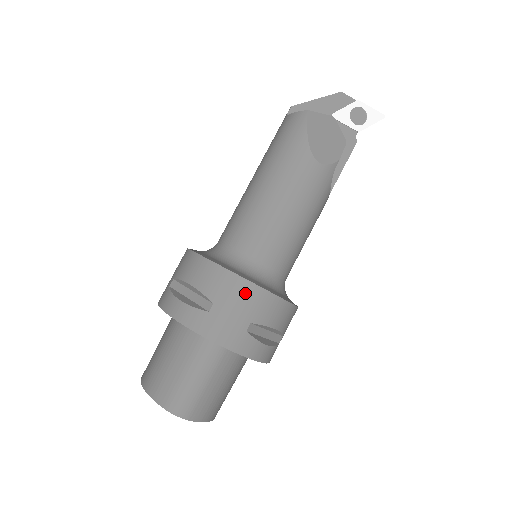
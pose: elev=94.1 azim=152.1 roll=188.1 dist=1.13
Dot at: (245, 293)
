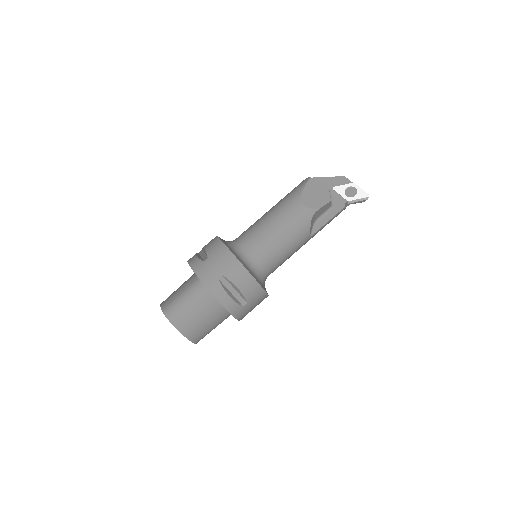
Dot at: (226, 257)
